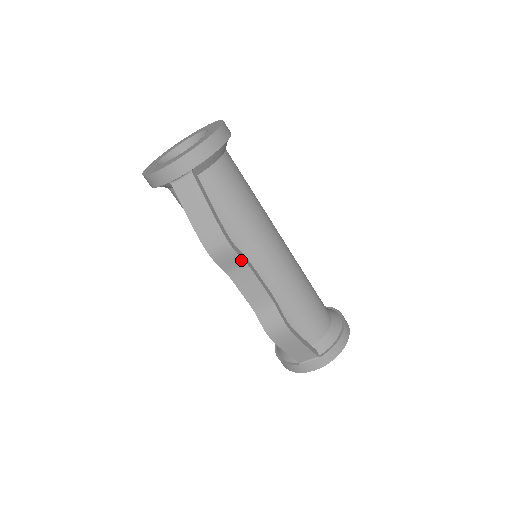
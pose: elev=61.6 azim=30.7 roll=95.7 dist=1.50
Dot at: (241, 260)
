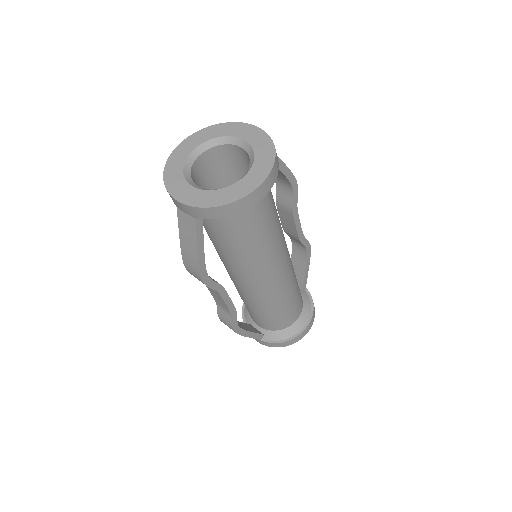
Dot at: (212, 288)
